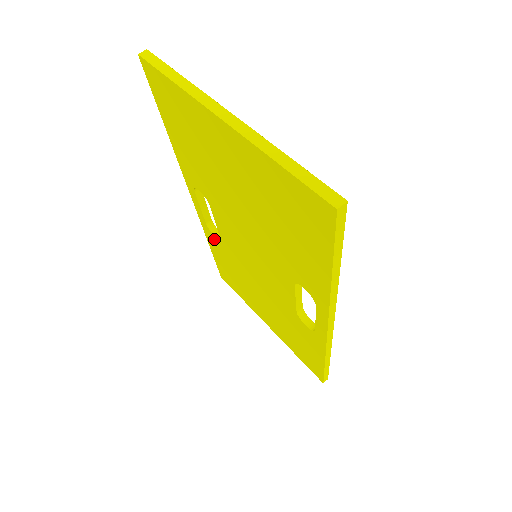
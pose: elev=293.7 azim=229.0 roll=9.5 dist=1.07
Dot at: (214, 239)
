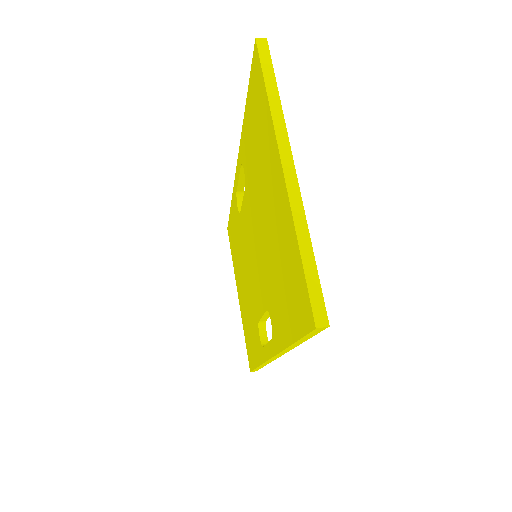
Dot at: (236, 206)
